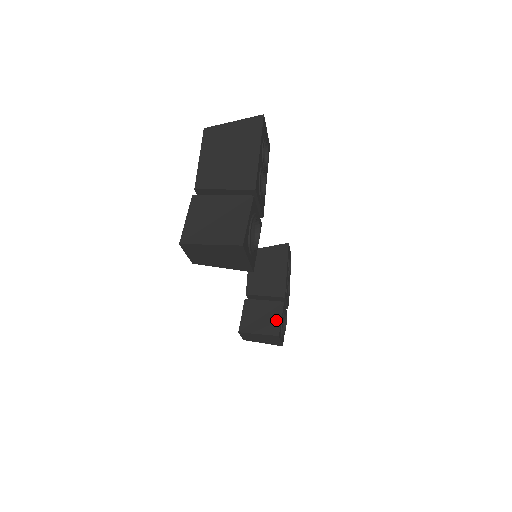
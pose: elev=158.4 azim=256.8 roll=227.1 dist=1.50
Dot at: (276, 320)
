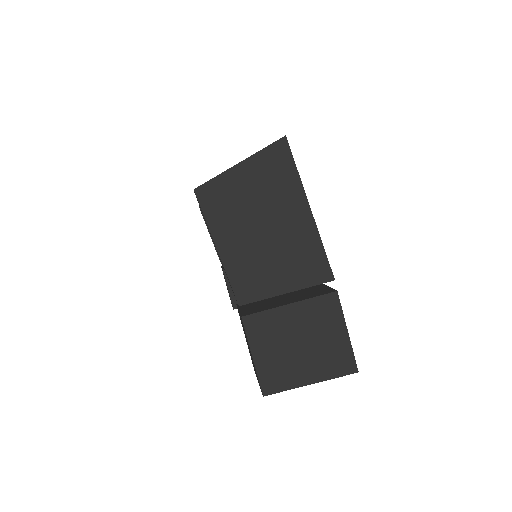
Dot at: occluded
